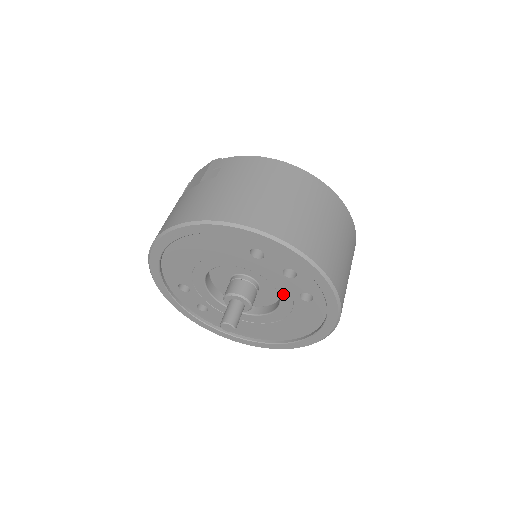
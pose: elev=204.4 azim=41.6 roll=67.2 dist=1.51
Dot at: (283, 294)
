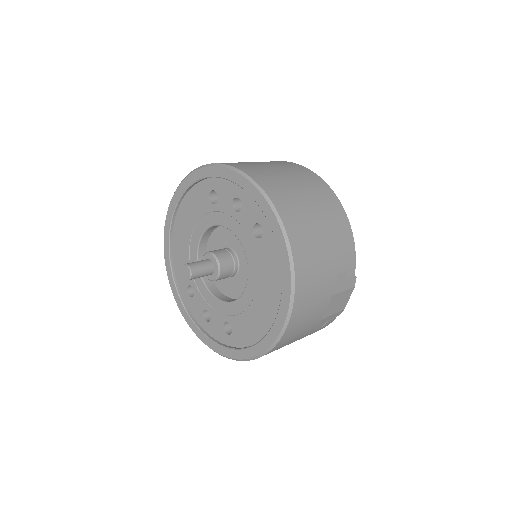
Dot at: (244, 242)
